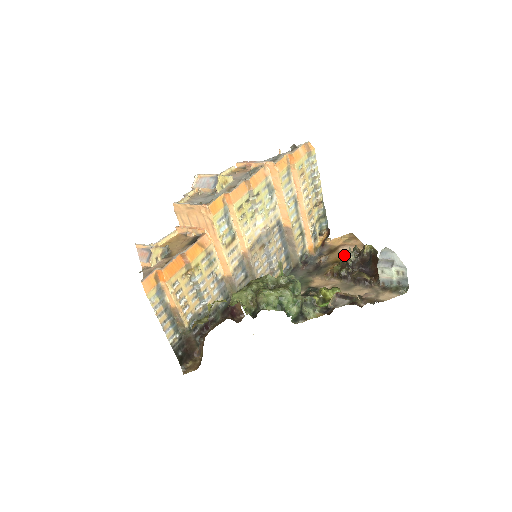
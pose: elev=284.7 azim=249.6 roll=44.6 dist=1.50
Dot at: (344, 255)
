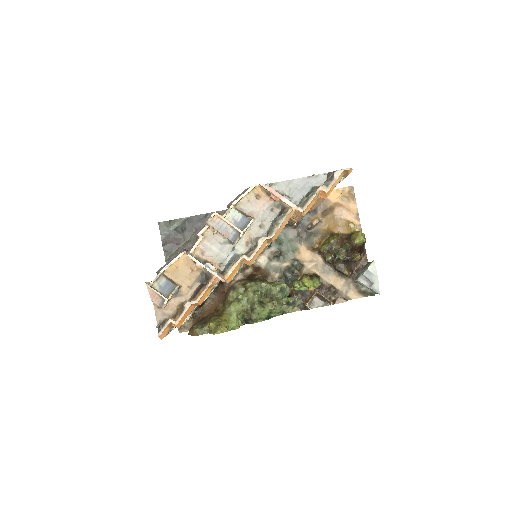
Dot at: (336, 222)
